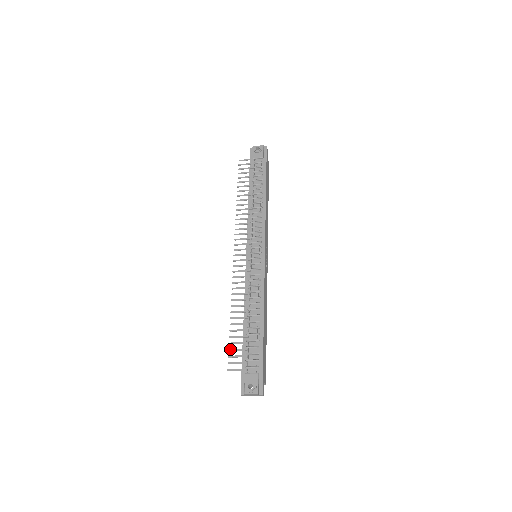
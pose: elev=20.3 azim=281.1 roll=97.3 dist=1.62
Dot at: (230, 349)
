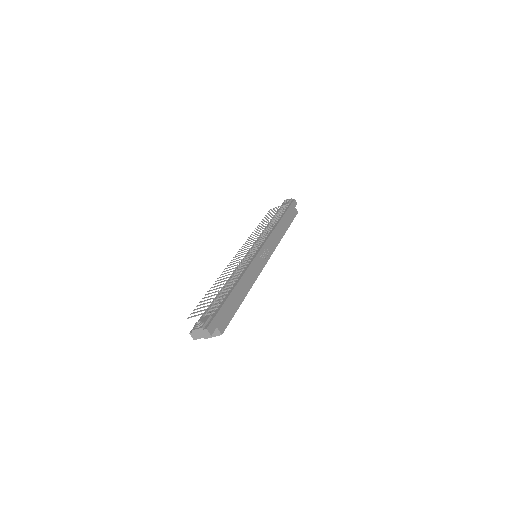
Dot at: (198, 305)
